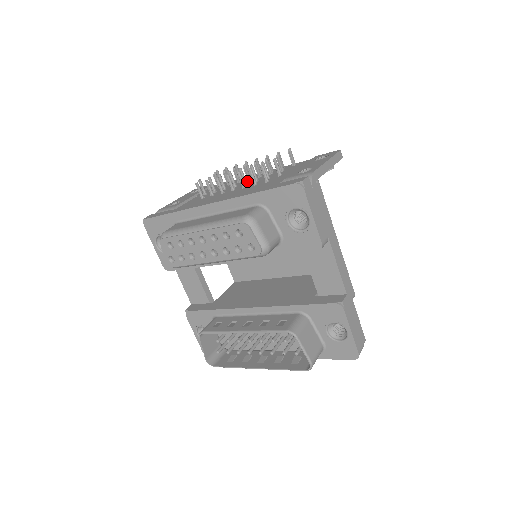
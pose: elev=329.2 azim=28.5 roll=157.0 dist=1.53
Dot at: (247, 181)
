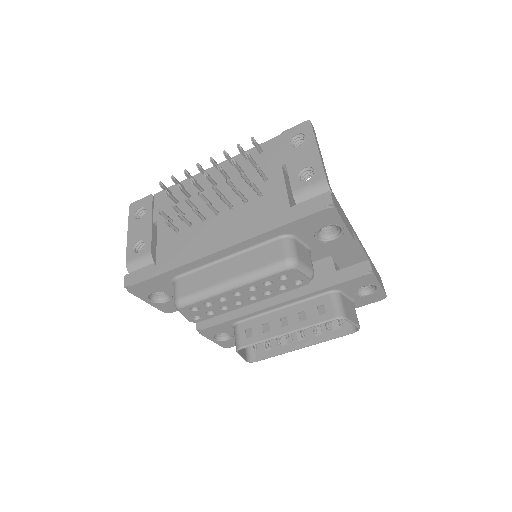
Dot at: occluded
